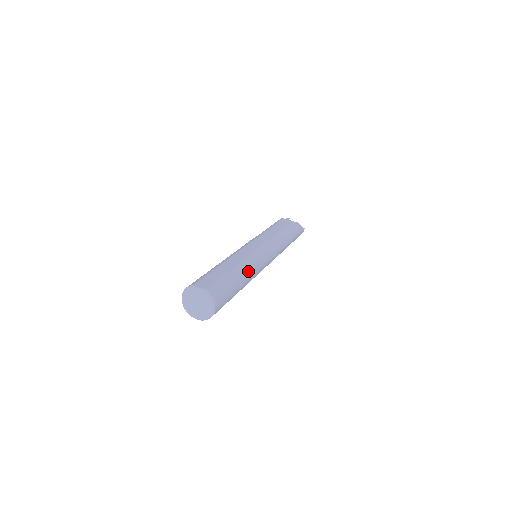
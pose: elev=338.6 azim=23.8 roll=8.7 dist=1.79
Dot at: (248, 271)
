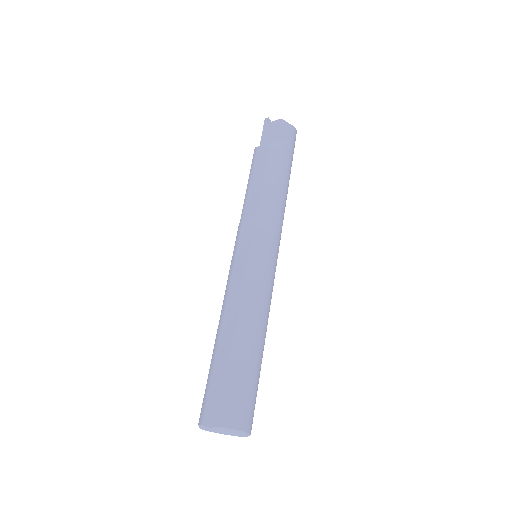
Dot at: (254, 320)
